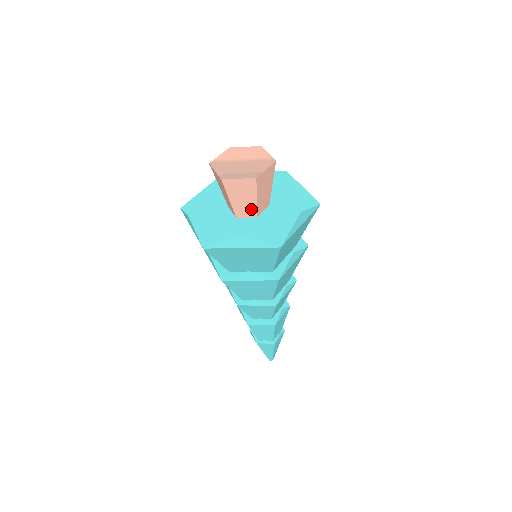
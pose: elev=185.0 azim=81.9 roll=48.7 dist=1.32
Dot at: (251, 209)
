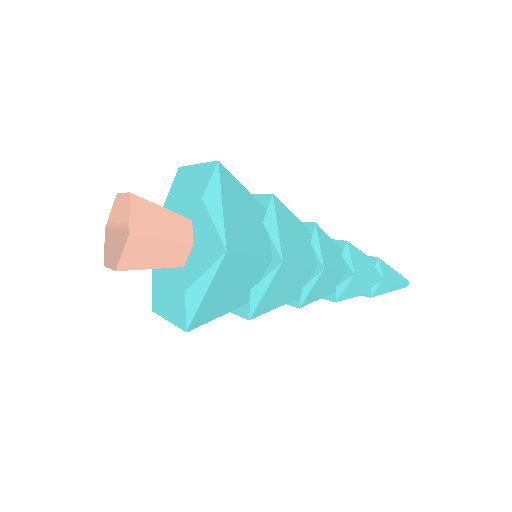
Dot at: (166, 267)
